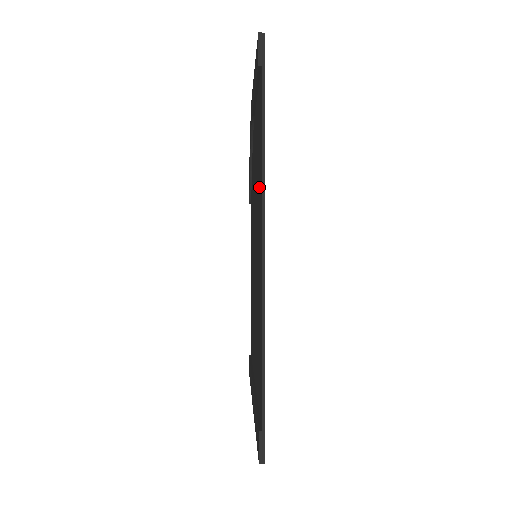
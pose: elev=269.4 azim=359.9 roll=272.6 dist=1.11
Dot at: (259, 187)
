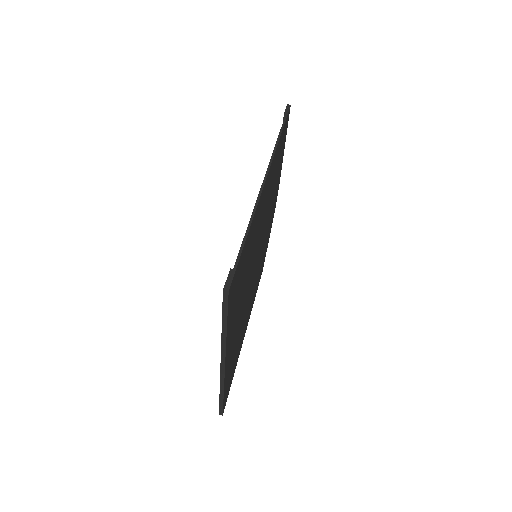
Dot at: occluded
